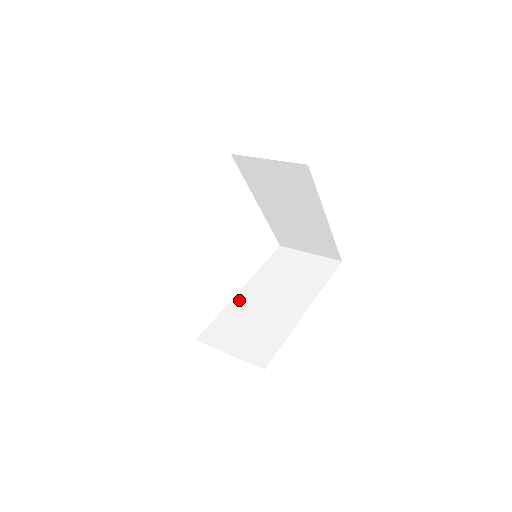
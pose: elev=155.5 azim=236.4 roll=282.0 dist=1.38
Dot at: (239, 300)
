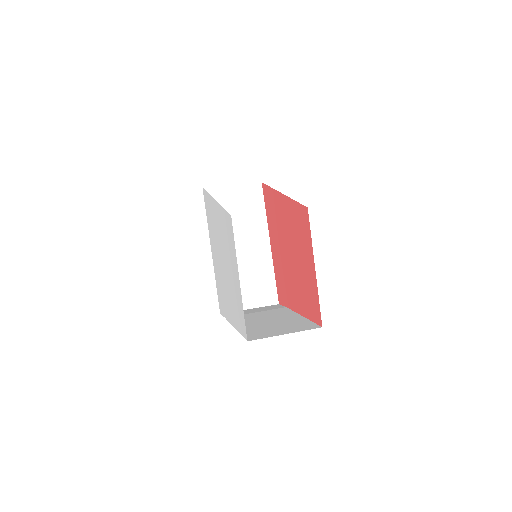
Dot at: occluded
